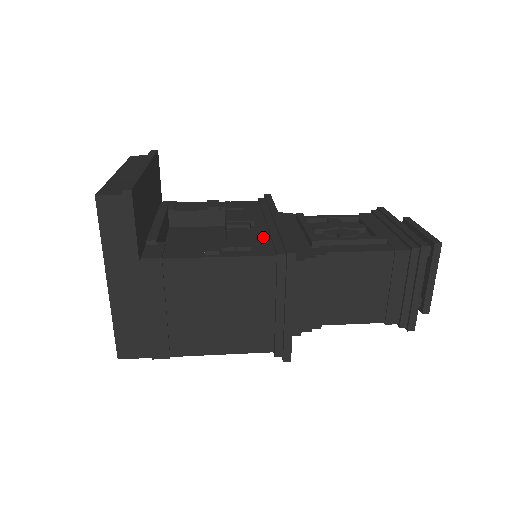
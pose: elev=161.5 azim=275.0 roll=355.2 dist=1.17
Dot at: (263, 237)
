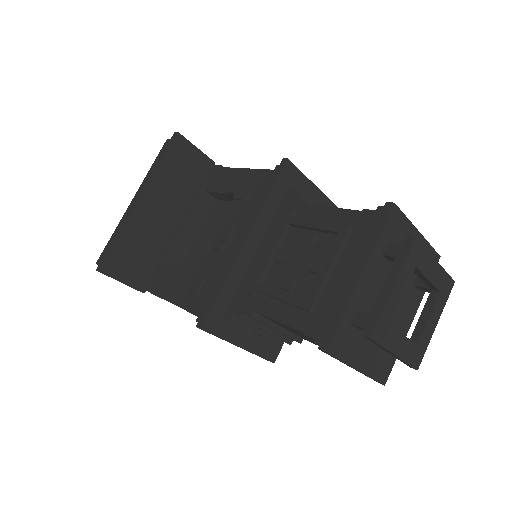
Dot at: (216, 275)
